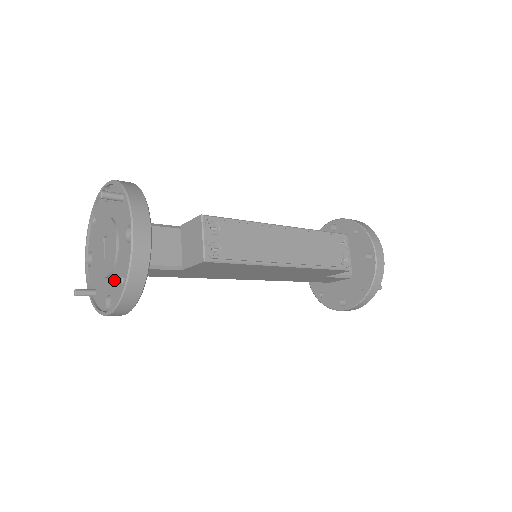
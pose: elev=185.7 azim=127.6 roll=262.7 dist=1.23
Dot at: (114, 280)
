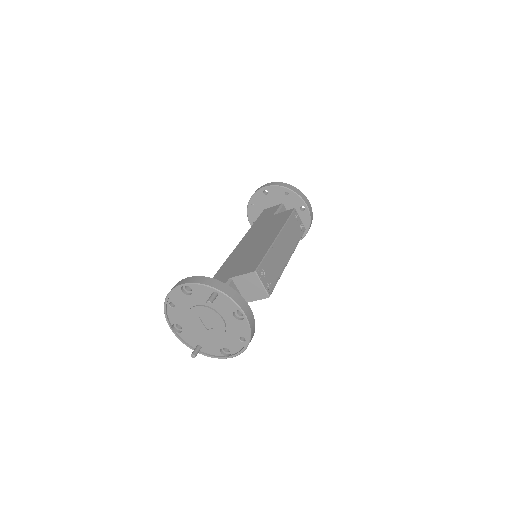
Dot at: (228, 340)
